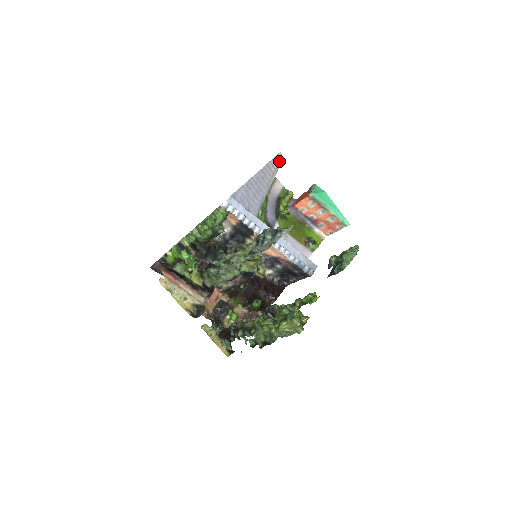
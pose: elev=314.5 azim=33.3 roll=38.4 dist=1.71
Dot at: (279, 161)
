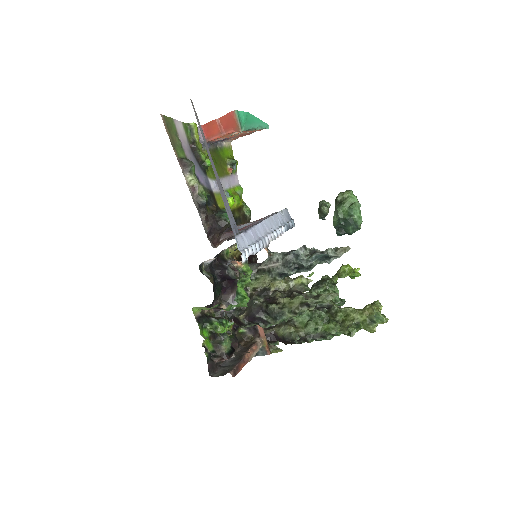
Dot at: (195, 112)
